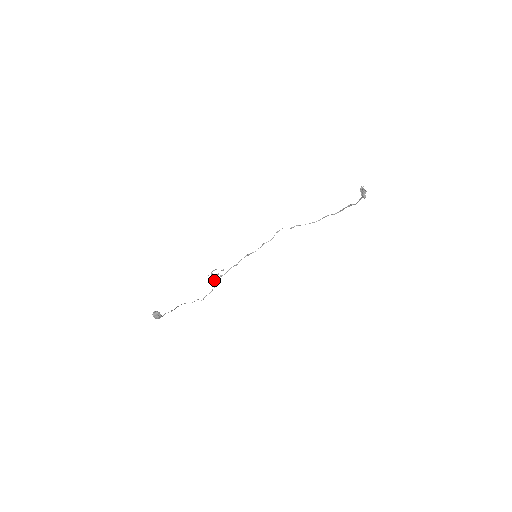
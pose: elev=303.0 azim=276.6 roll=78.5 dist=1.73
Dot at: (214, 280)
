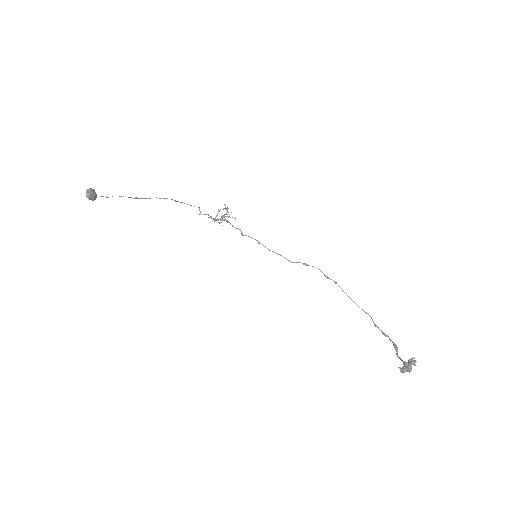
Dot at: occluded
